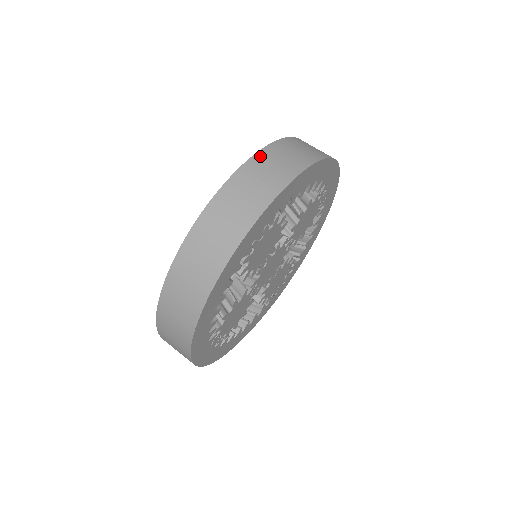
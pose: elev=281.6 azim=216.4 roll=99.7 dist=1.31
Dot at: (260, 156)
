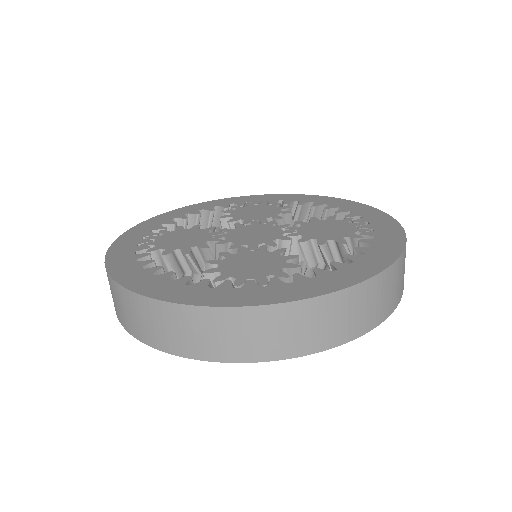
Dot at: (334, 299)
